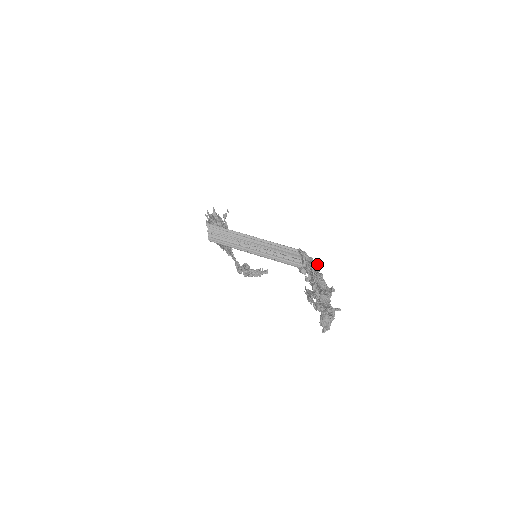
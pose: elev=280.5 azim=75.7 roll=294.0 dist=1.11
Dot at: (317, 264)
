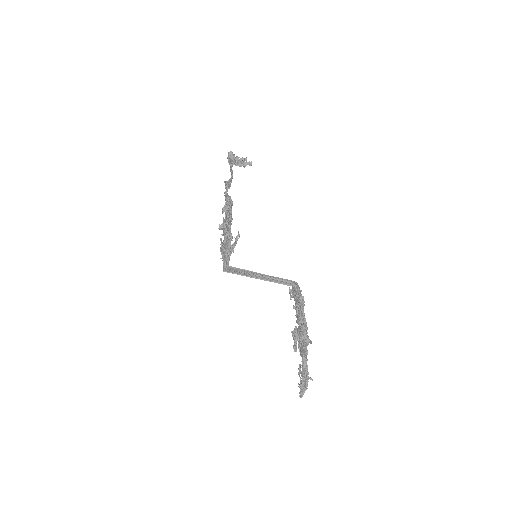
Dot at: (304, 301)
